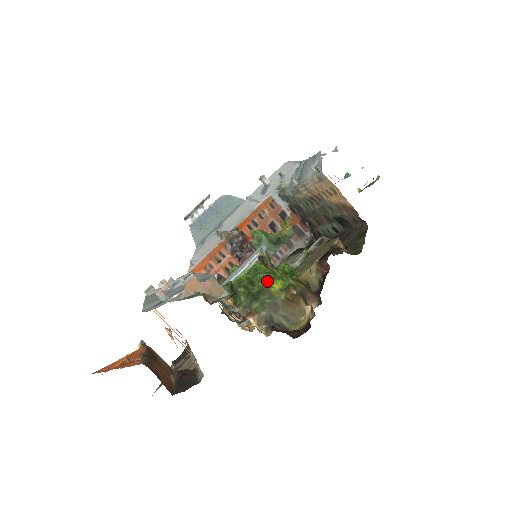
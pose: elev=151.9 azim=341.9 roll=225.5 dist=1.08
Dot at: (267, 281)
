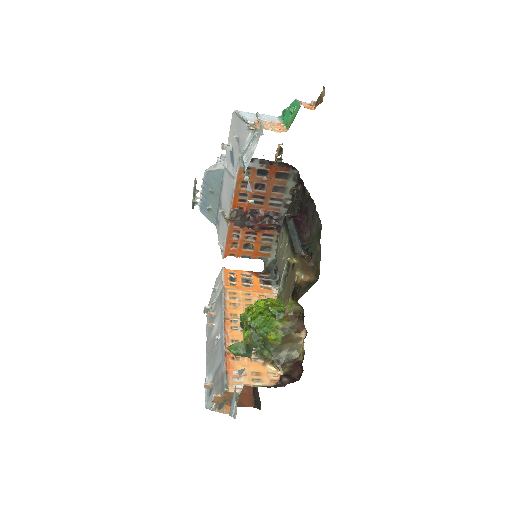
Dot at: (263, 337)
